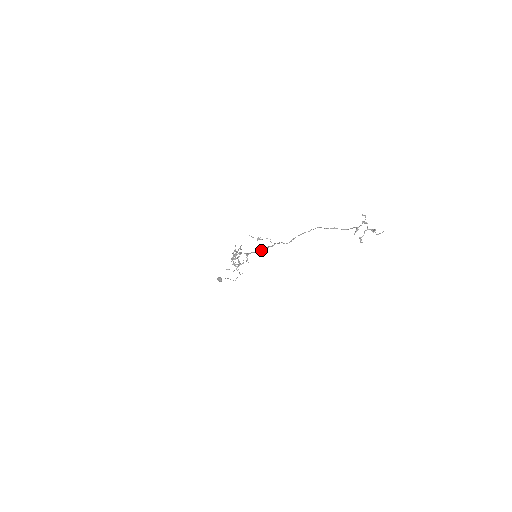
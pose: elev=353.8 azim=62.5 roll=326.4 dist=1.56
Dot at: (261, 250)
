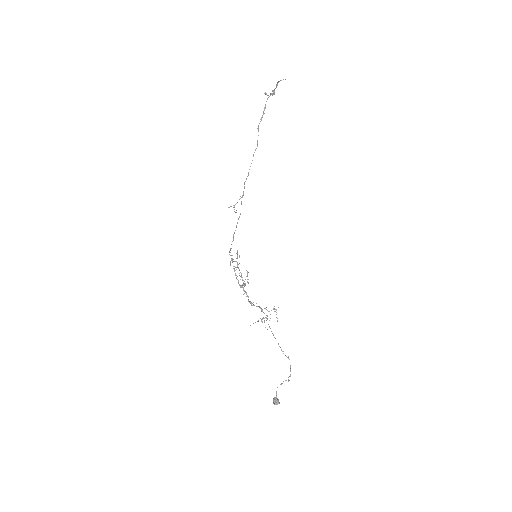
Dot at: (239, 216)
